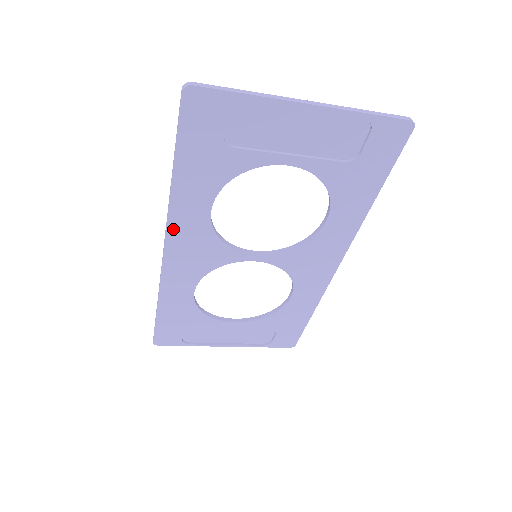
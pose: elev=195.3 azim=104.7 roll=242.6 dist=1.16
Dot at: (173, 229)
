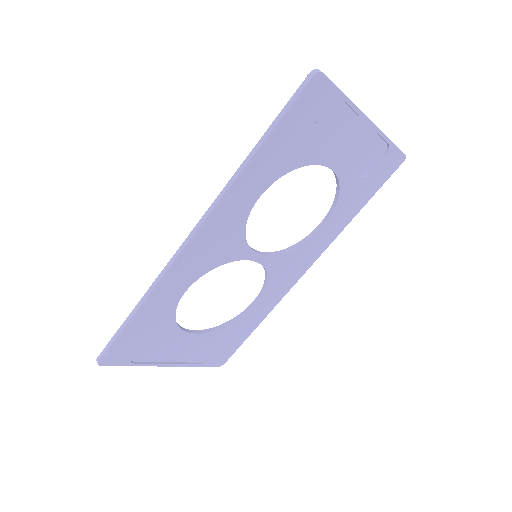
Dot at: (217, 212)
